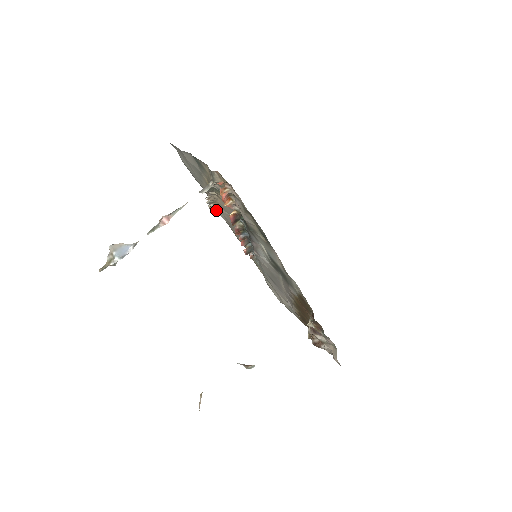
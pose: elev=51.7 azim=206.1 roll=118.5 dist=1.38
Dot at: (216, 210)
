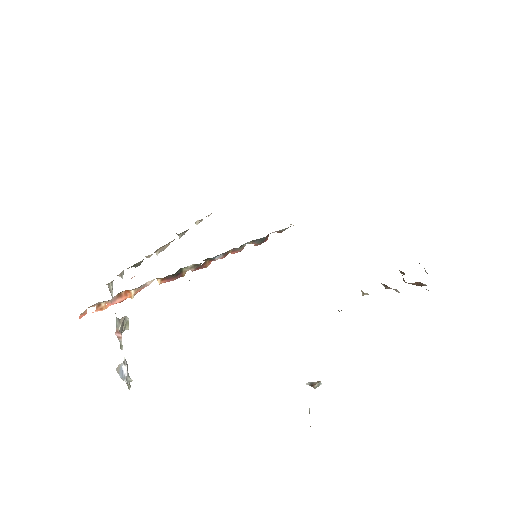
Dot at: occluded
